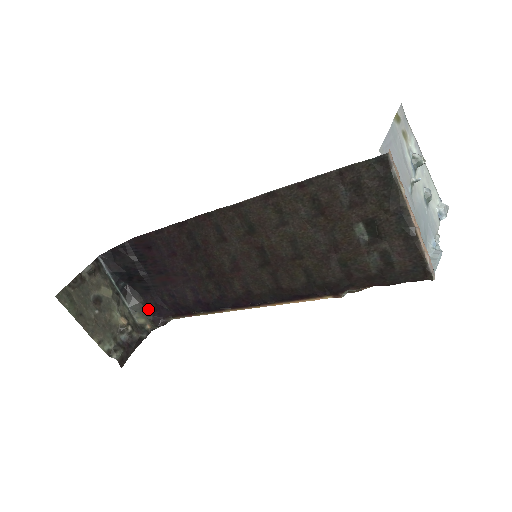
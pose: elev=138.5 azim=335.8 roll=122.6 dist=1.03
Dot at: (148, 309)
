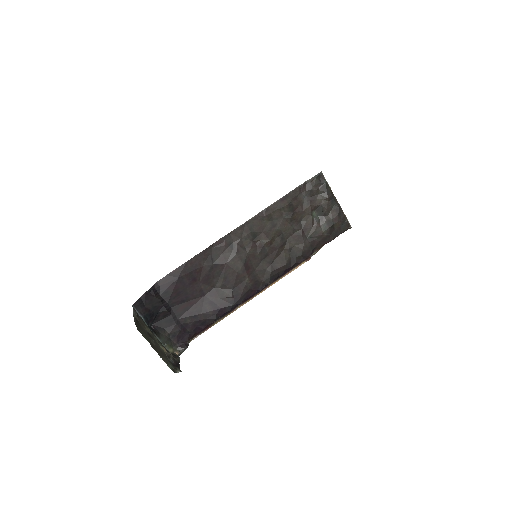
Dot at: (173, 339)
